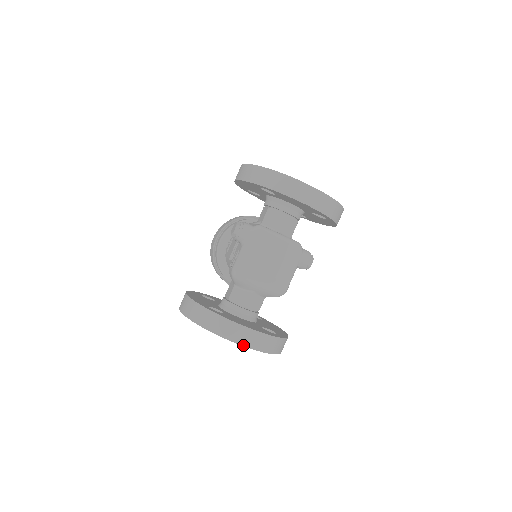
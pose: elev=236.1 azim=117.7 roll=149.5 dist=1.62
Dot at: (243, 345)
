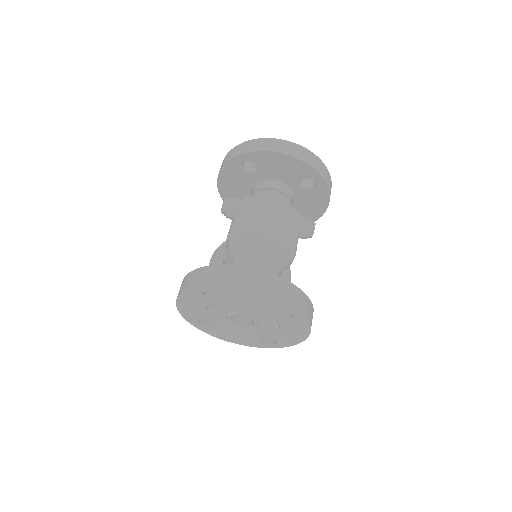
Dot at: (256, 289)
